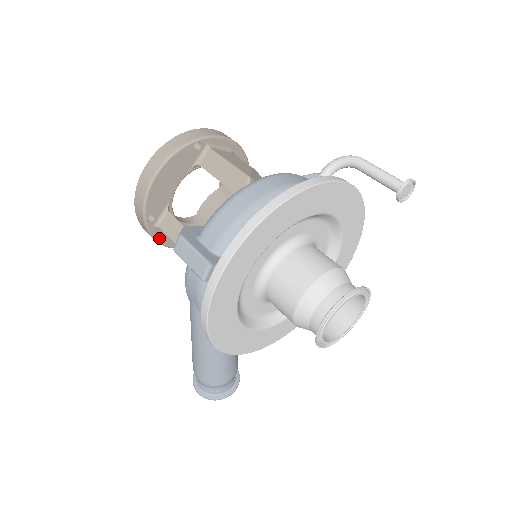
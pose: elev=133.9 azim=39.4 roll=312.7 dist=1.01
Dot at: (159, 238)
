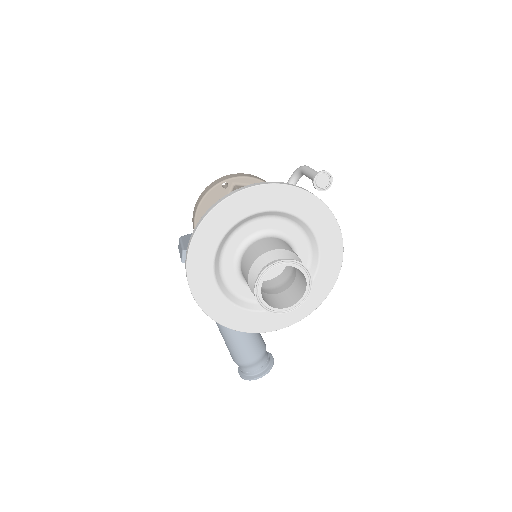
Dot at: occluded
